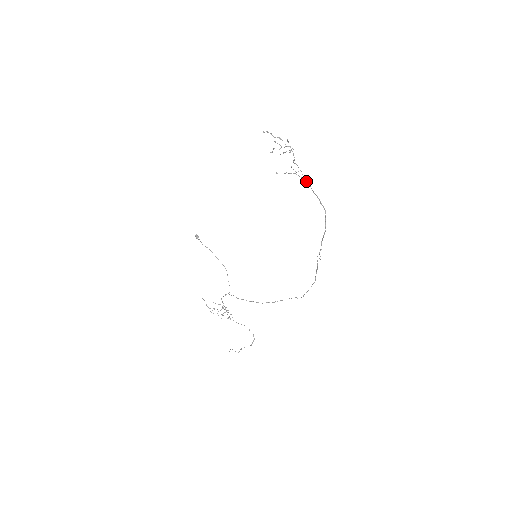
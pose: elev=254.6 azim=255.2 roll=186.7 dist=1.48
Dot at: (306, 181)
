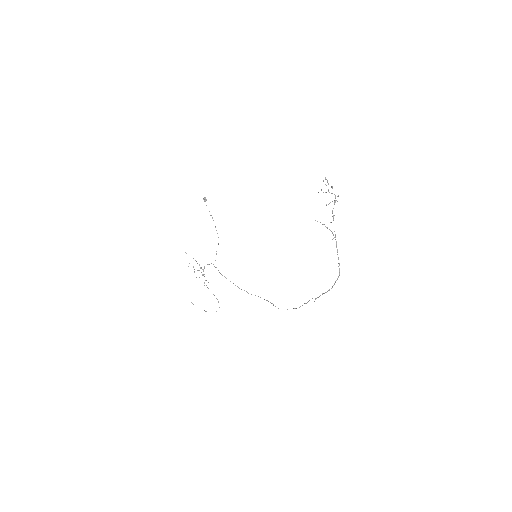
Dot at: occluded
